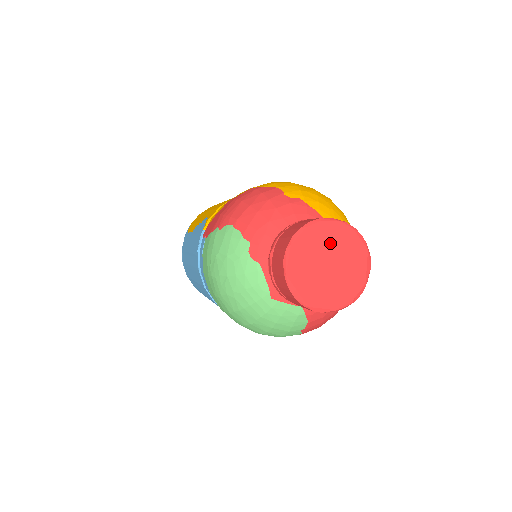
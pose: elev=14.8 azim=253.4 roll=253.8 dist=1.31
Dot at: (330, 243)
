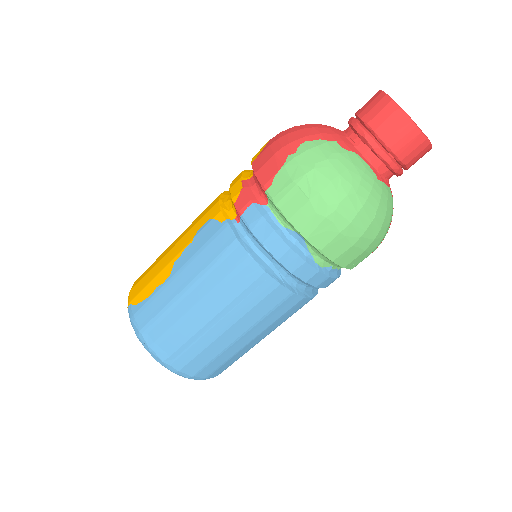
Dot at: occluded
